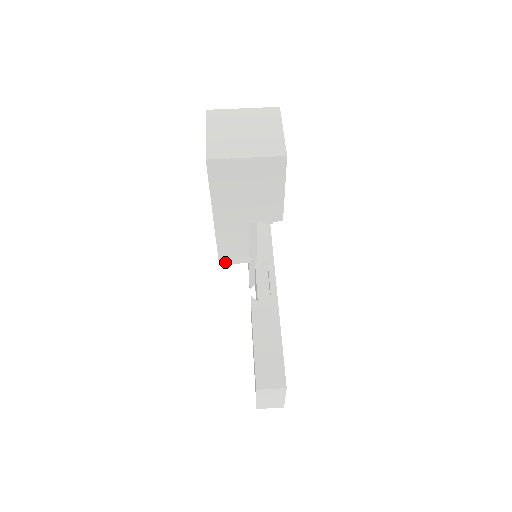
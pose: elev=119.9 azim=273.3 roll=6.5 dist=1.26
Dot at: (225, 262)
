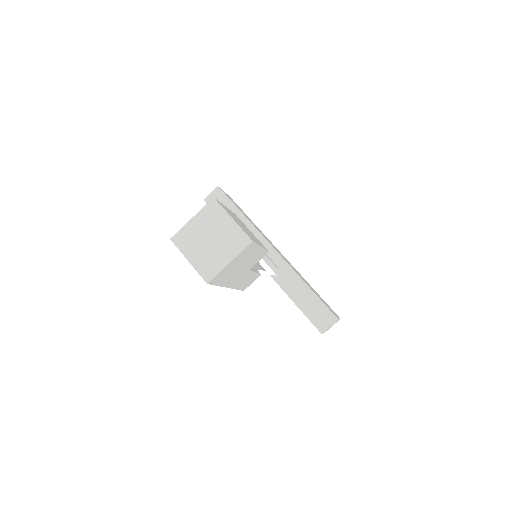
Dot at: (246, 287)
